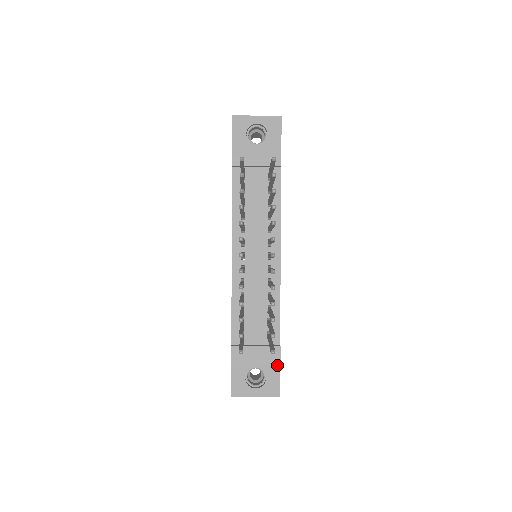
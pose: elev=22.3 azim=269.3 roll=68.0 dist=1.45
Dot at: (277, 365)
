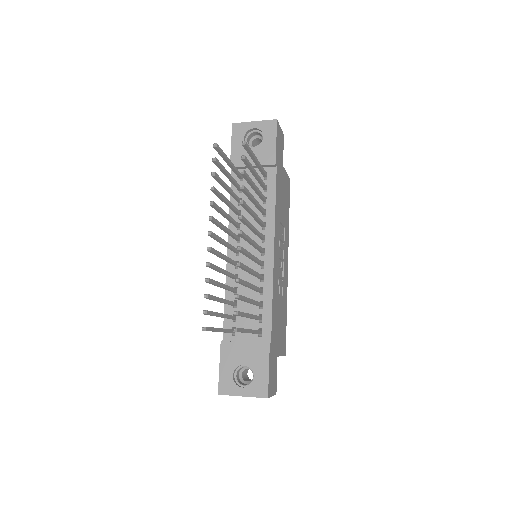
Dot at: (266, 363)
